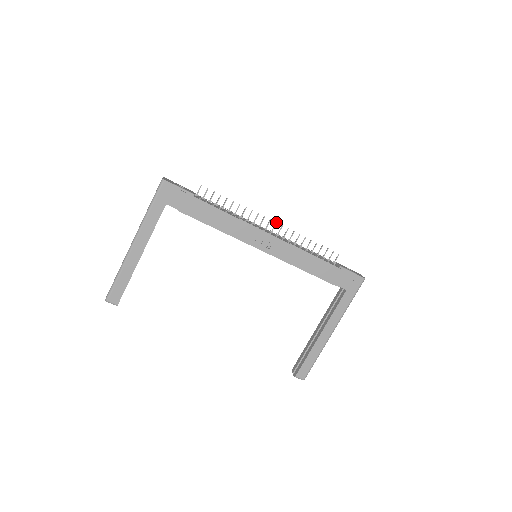
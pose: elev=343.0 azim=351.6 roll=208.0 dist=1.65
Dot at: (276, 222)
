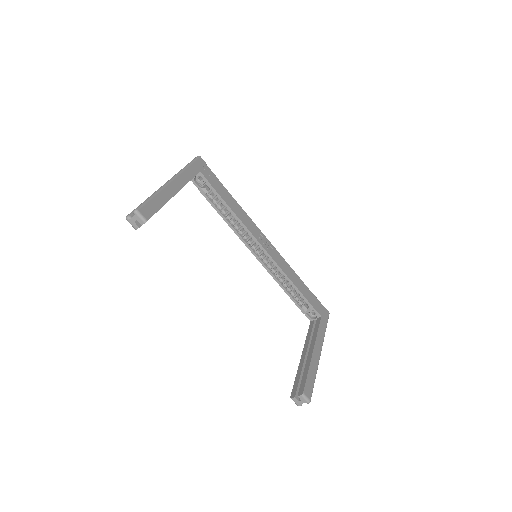
Dot at: occluded
